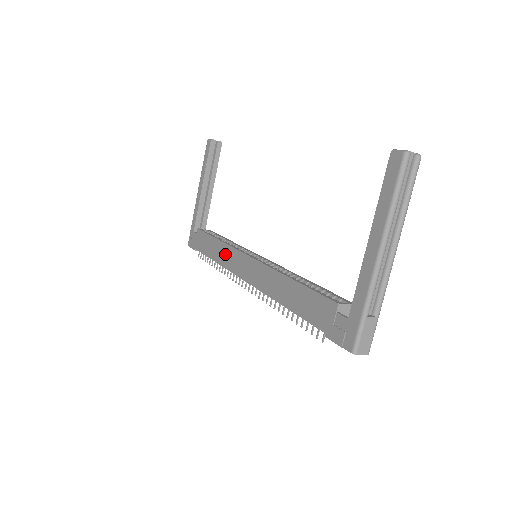
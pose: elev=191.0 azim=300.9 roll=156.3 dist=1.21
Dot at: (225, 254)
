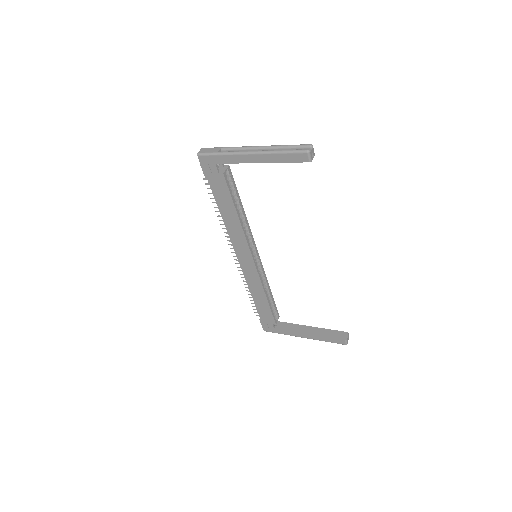
Dot at: (236, 232)
